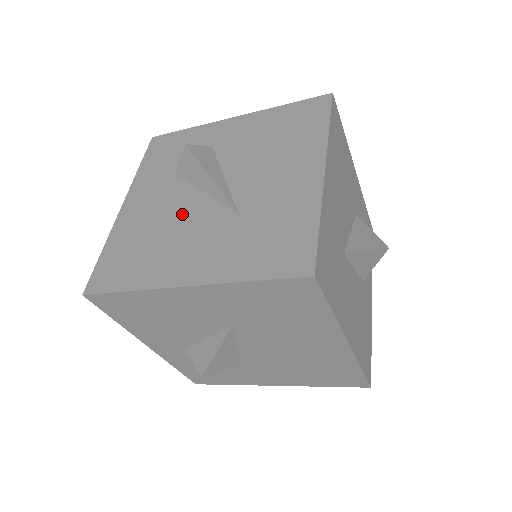
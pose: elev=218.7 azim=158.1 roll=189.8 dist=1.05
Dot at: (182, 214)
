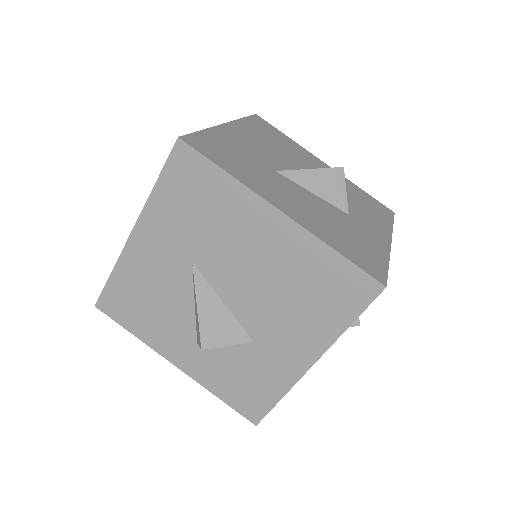
Dot at: occluded
